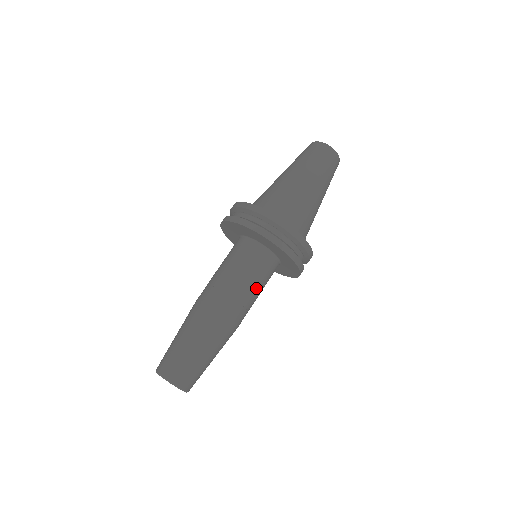
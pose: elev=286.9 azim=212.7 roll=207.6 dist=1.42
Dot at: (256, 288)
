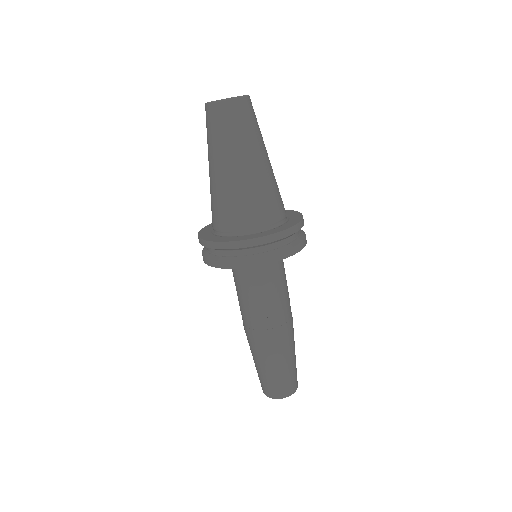
Dot at: (286, 284)
